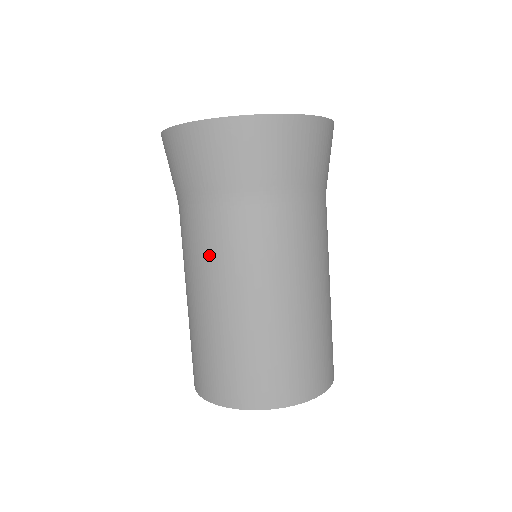
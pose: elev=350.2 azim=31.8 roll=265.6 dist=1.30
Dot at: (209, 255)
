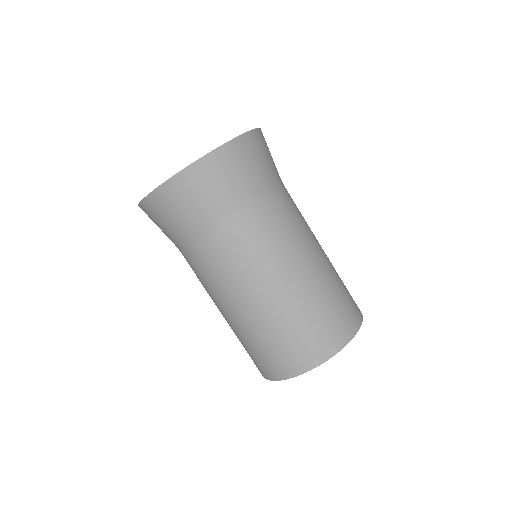
Dot at: (220, 275)
